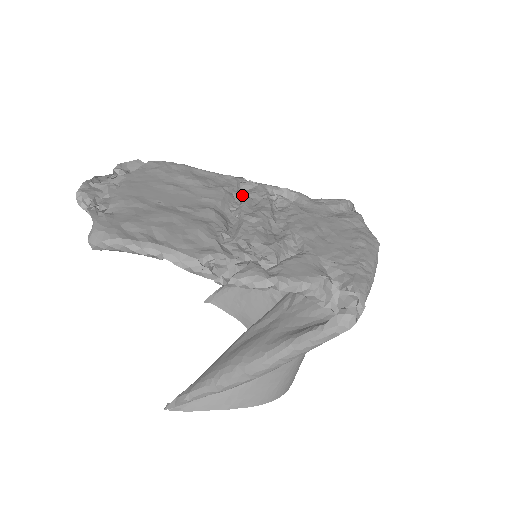
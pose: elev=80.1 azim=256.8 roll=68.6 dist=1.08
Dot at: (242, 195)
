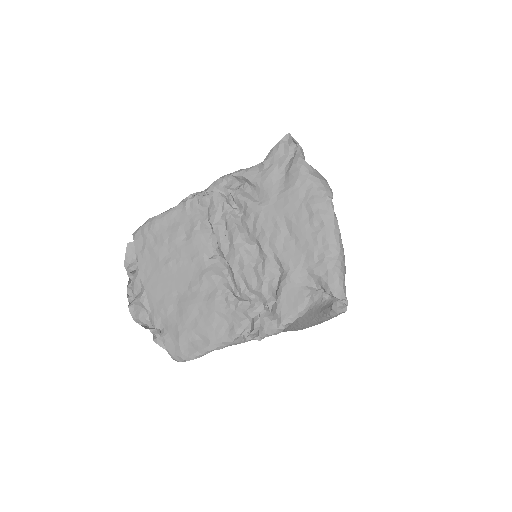
Dot at: (210, 224)
